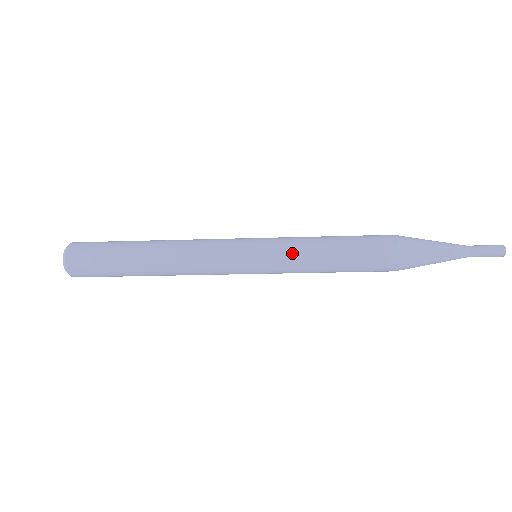
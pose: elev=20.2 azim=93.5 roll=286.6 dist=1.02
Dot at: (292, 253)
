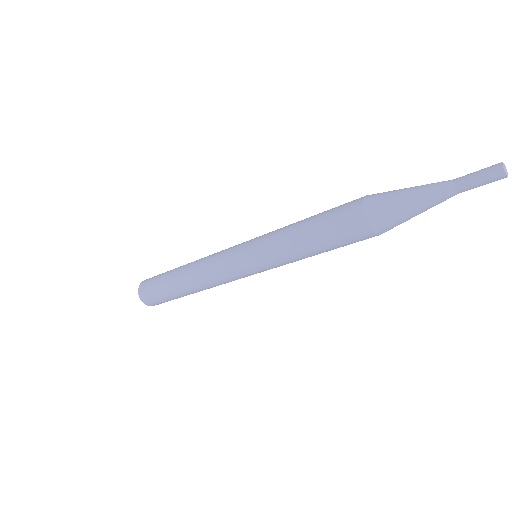
Dot at: (273, 252)
